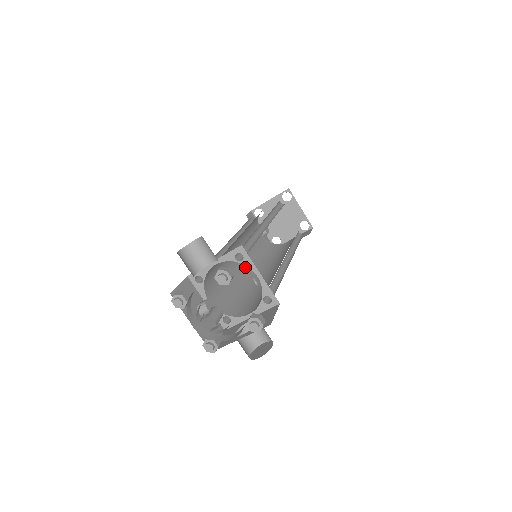
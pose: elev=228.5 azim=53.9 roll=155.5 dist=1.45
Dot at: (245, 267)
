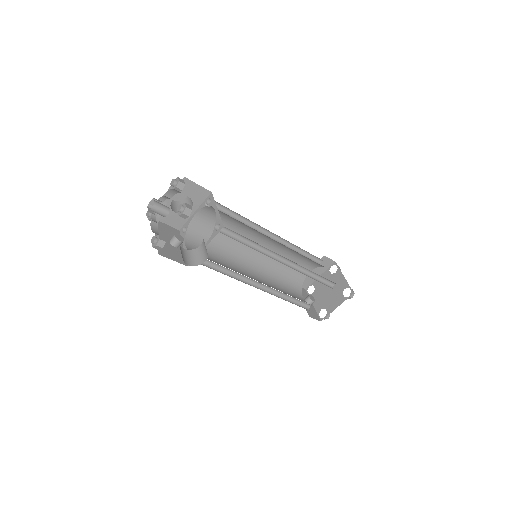
Dot at: (254, 279)
